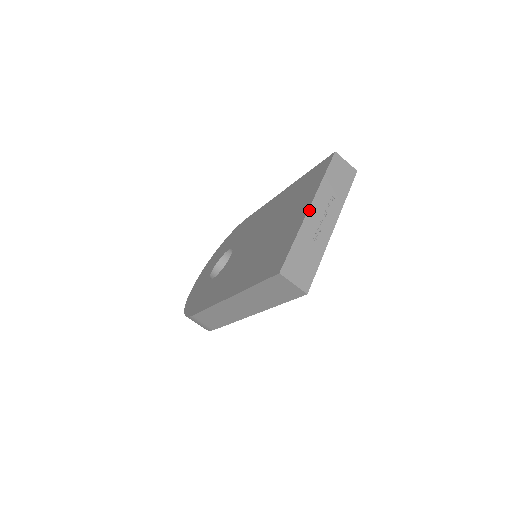
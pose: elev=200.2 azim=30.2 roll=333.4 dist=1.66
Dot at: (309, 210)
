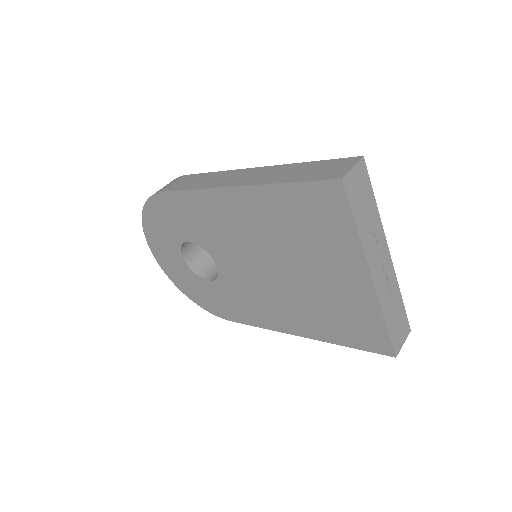
Dot at: (374, 283)
